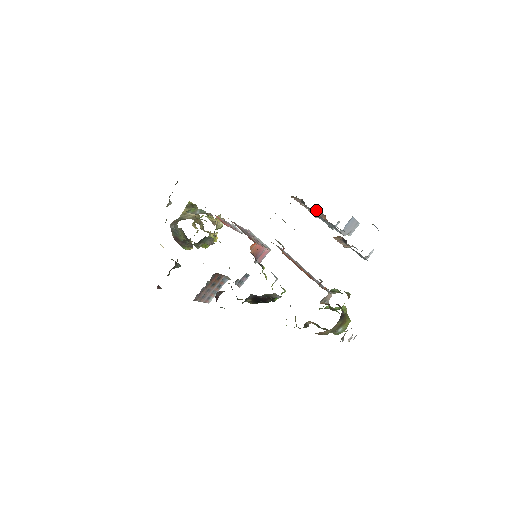
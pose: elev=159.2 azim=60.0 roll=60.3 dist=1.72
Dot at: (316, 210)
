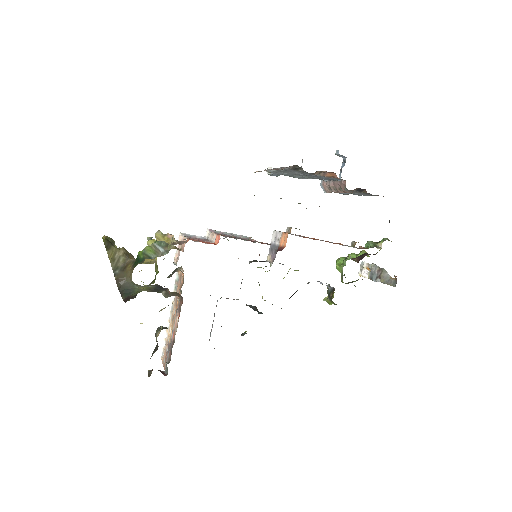
Dot at: (317, 171)
